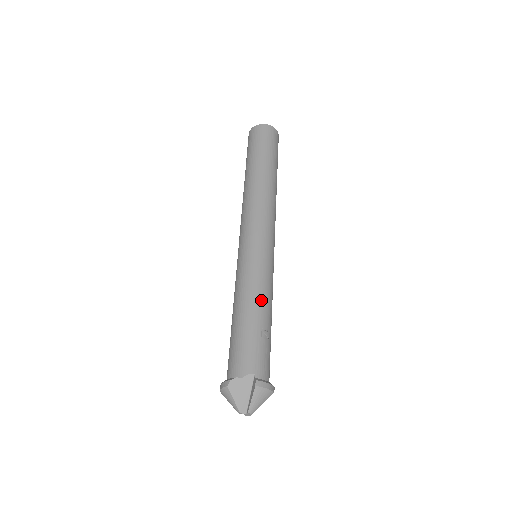
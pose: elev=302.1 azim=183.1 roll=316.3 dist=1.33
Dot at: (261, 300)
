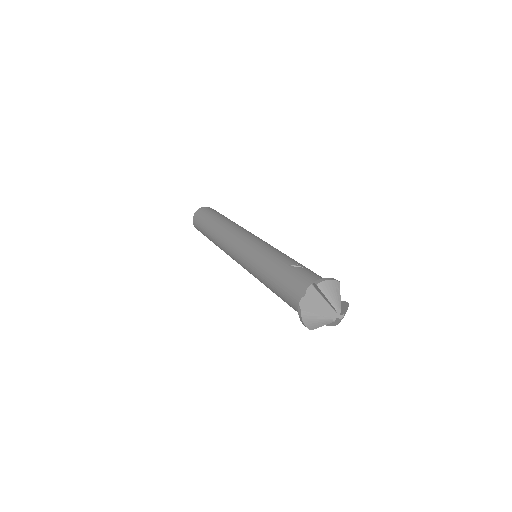
Dot at: (275, 258)
